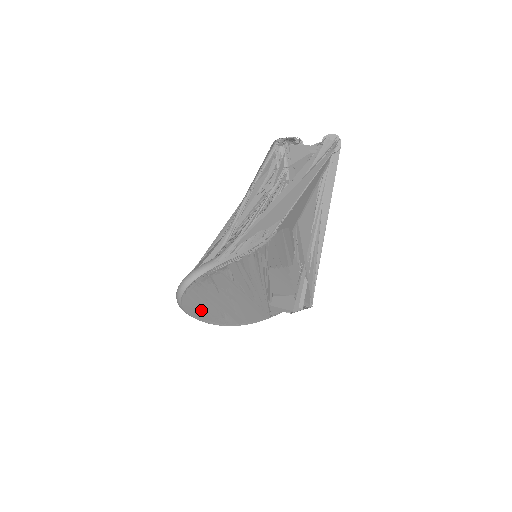
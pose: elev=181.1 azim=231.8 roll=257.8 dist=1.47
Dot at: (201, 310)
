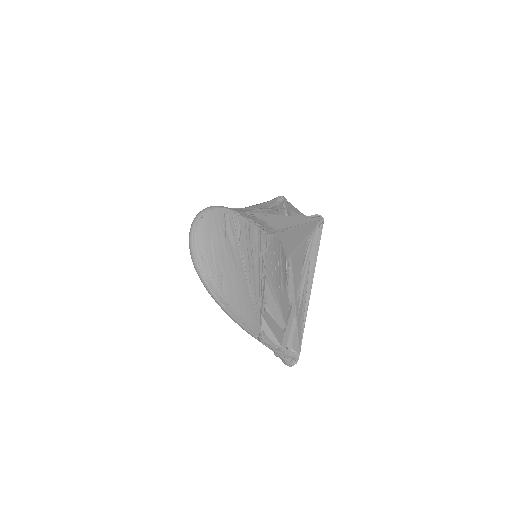
Dot at: (207, 254)
